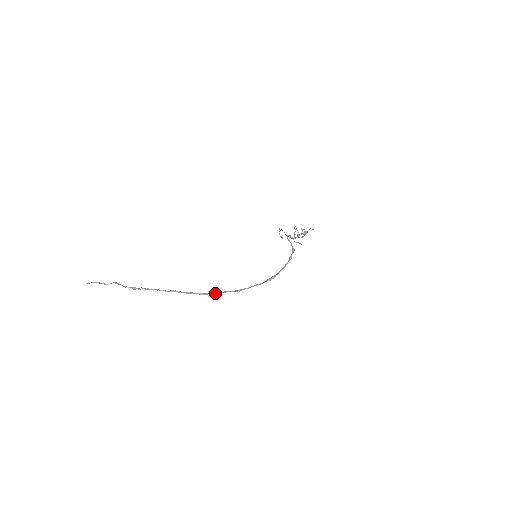
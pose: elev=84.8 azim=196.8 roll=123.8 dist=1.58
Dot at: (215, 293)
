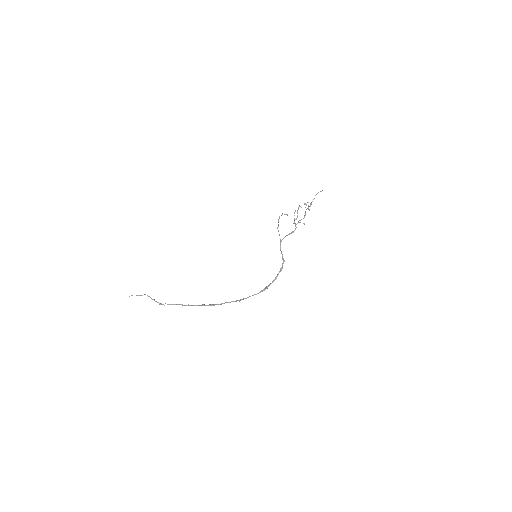
Dot at: (221, 304)
